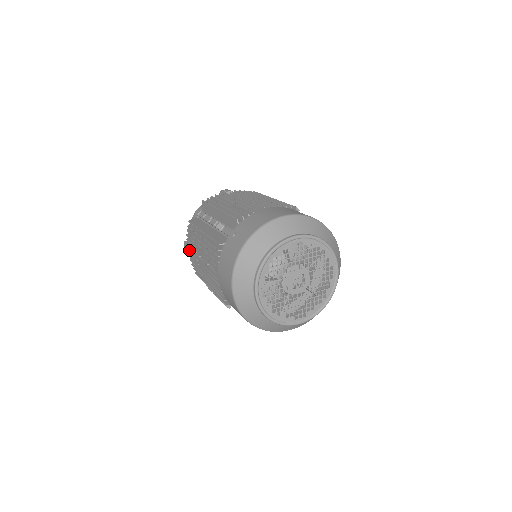
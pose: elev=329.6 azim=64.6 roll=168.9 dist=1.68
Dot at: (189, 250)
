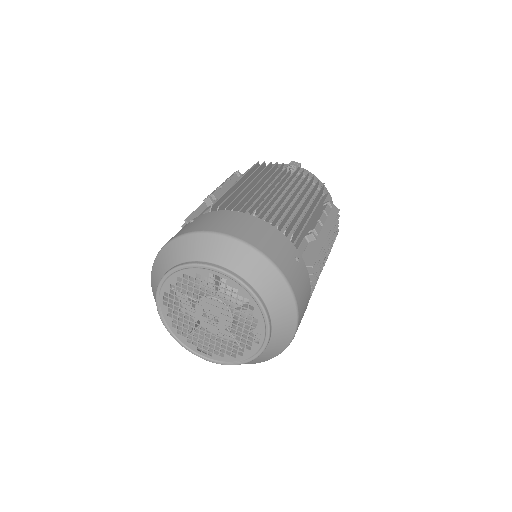
Dot at: occluded
